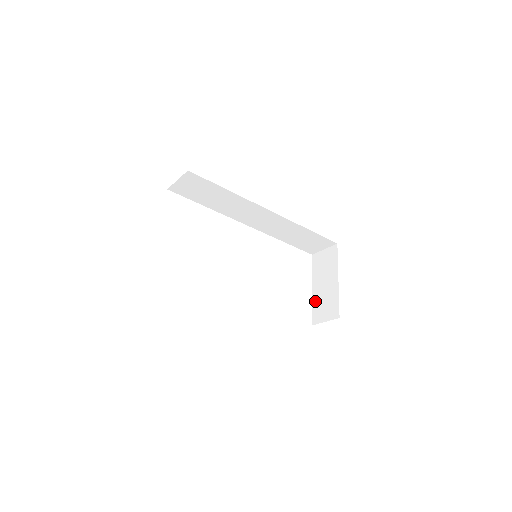
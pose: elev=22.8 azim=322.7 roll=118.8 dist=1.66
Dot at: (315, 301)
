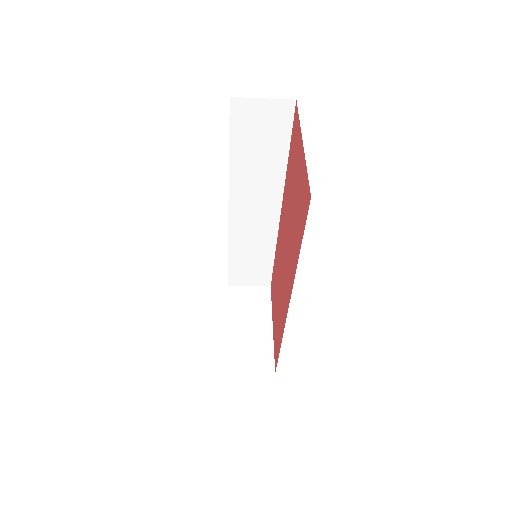
Dot at: (232, 343)
